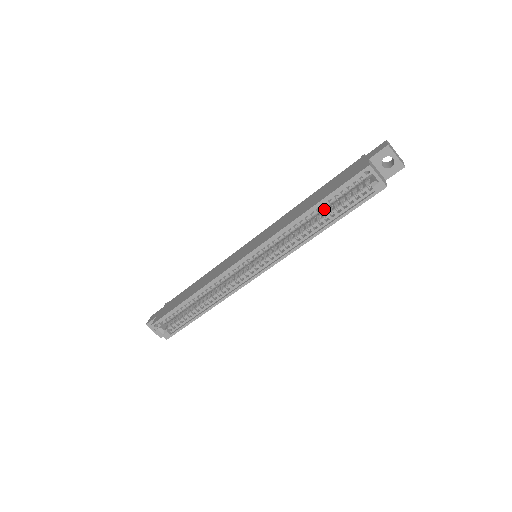
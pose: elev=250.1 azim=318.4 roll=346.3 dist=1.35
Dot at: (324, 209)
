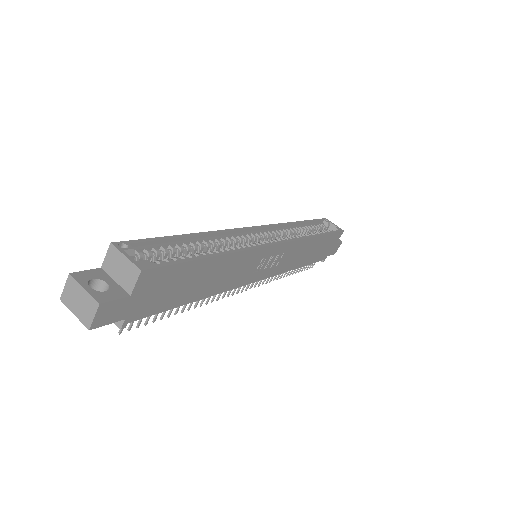
Dot at: occluded
